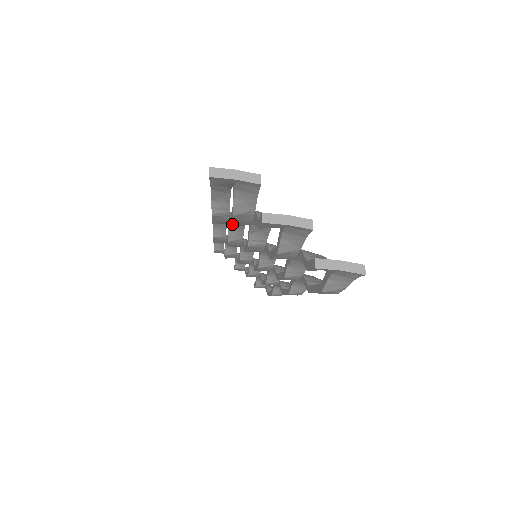
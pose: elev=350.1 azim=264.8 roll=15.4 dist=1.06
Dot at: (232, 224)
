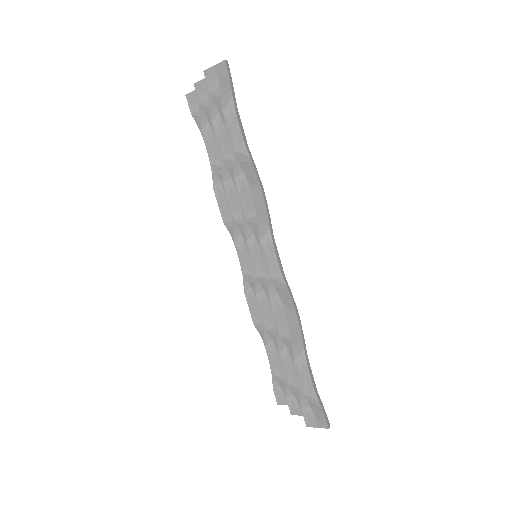
Dot at: (210, 159)
